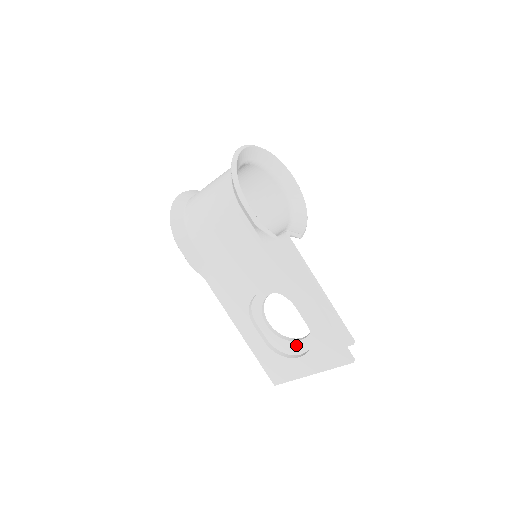
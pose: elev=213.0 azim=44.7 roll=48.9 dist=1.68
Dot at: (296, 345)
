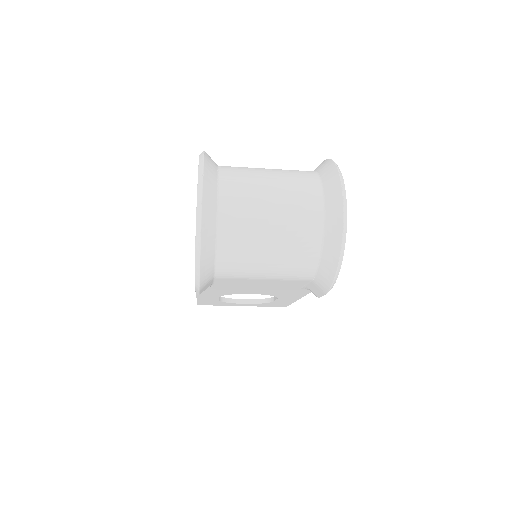
Dot at: occluded
